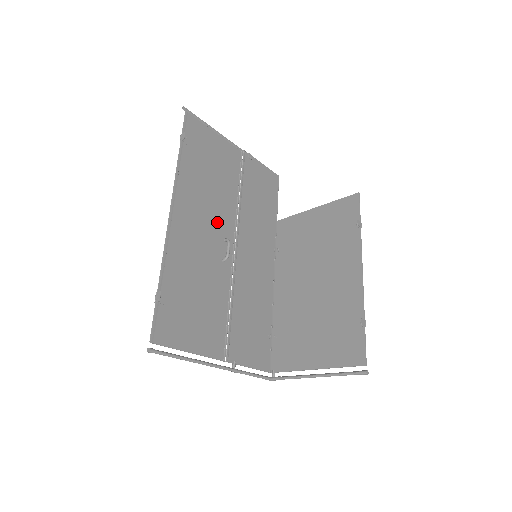
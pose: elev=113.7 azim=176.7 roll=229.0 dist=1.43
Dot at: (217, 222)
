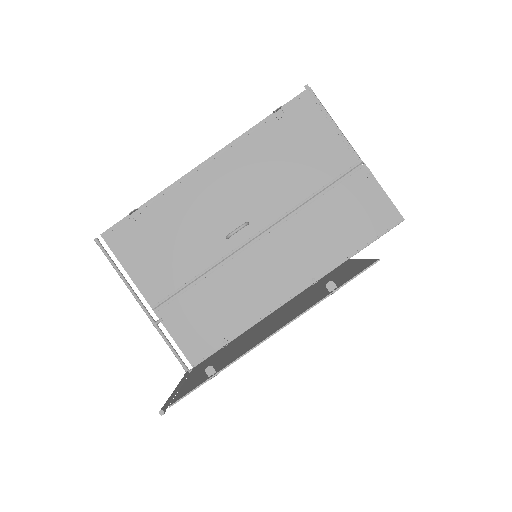
Dot at: (253, 203)
